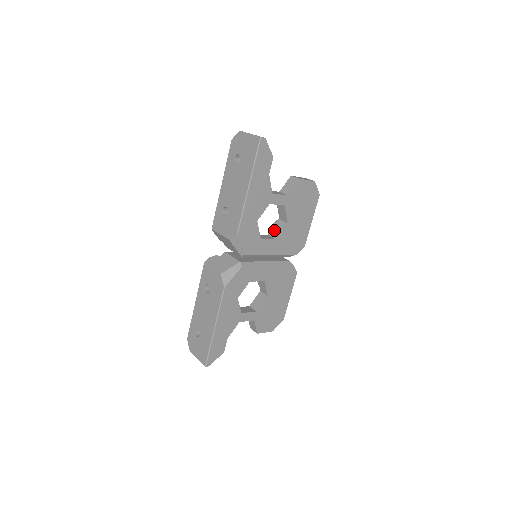
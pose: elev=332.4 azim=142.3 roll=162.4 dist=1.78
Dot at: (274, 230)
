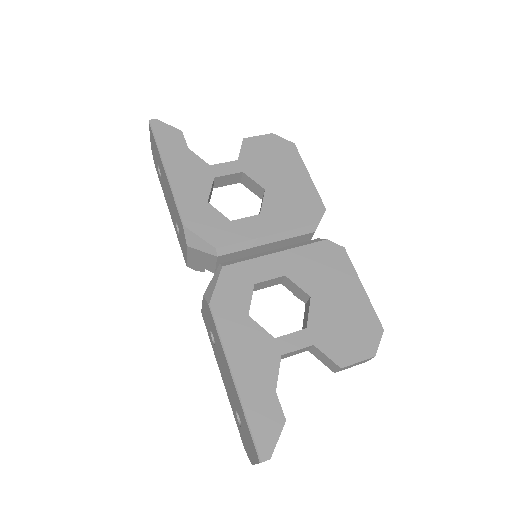
Dot at: (259, 212)
